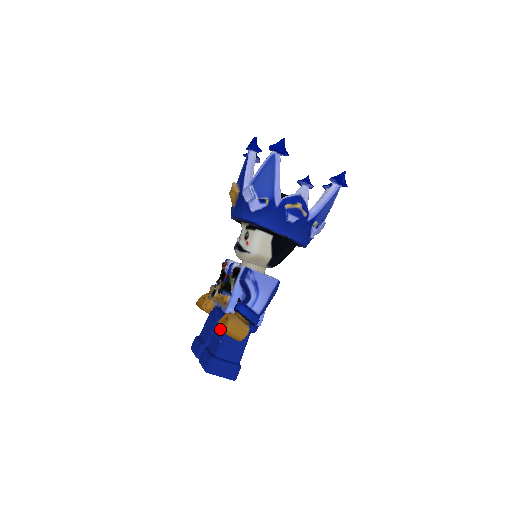
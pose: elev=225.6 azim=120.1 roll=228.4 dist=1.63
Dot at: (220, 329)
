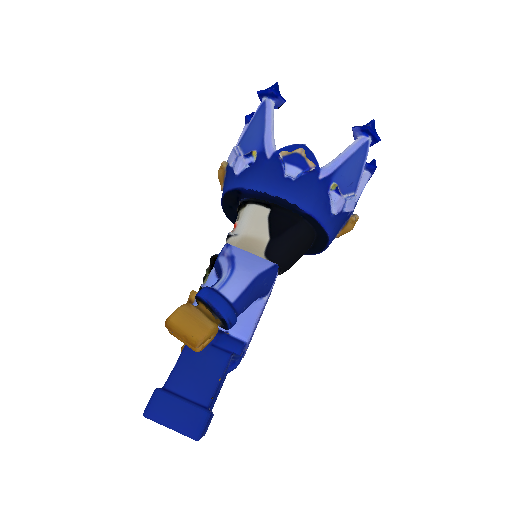
Dot at: occluded
